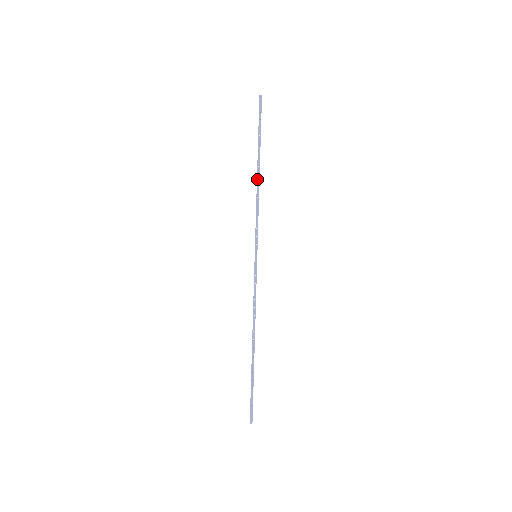
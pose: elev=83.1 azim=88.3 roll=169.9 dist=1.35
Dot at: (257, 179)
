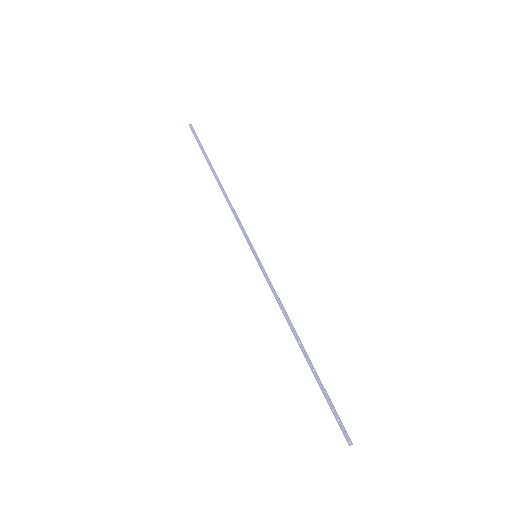
Dot at: (221, 188)
